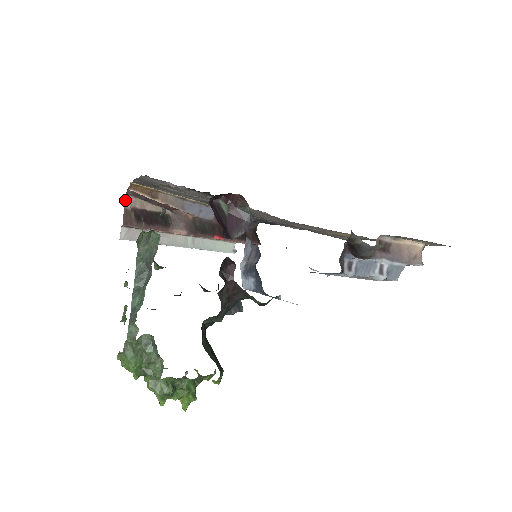
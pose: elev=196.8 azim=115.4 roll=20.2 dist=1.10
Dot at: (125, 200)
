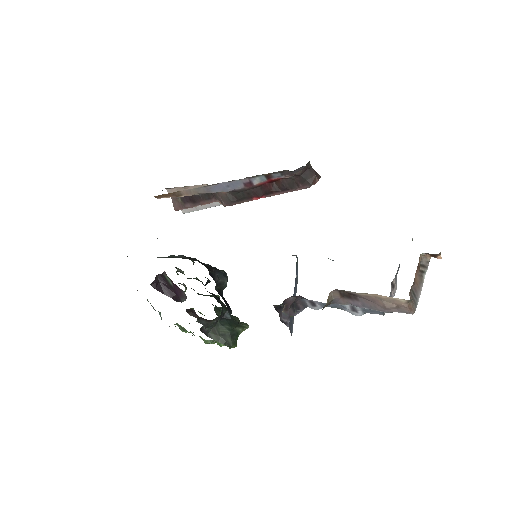
Dot at: occluded
